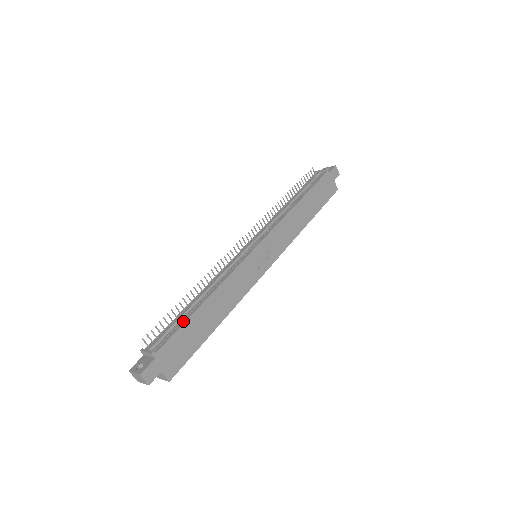
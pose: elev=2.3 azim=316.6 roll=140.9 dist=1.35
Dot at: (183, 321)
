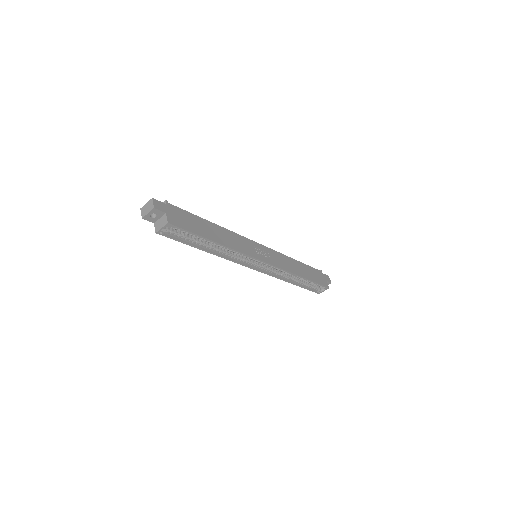
Dot at: (193, 216)
